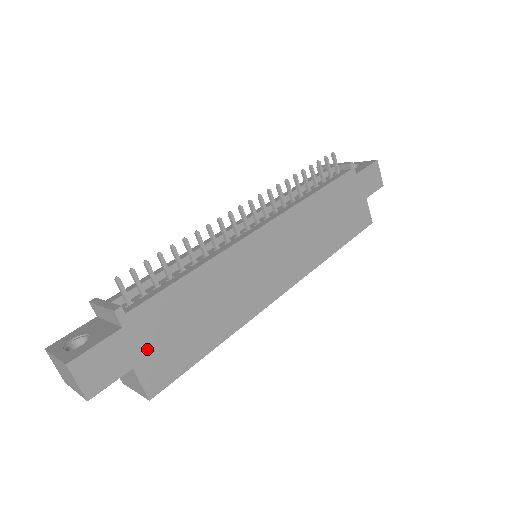
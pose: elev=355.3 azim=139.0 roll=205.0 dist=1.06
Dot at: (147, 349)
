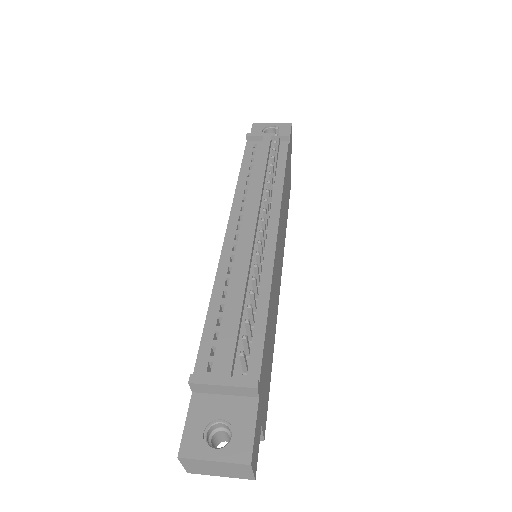
Dot at: (263, 401)
